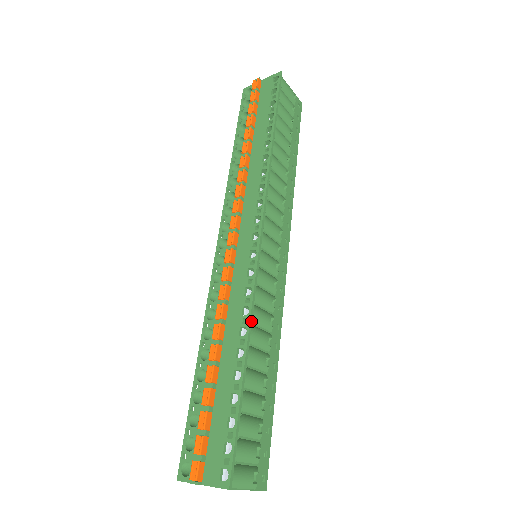
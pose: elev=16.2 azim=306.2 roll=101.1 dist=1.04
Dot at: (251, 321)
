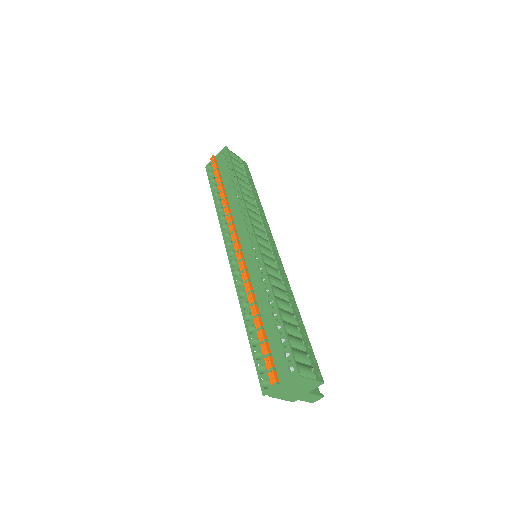
Dot at: (270, 281)
